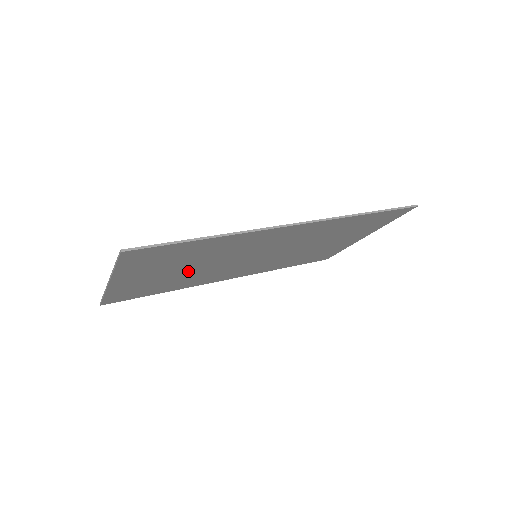
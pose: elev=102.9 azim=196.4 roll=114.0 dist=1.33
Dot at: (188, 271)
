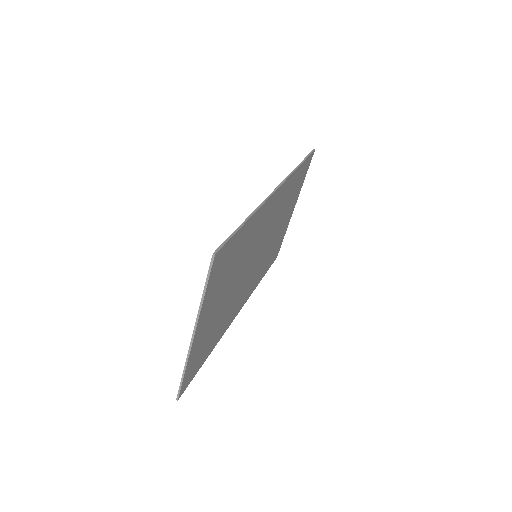
Dot at: (228, 296)
